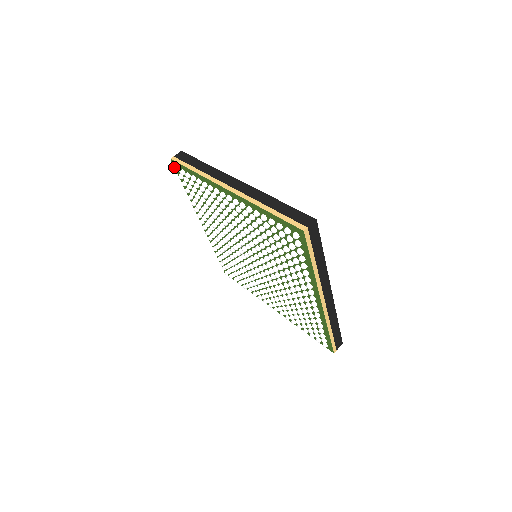
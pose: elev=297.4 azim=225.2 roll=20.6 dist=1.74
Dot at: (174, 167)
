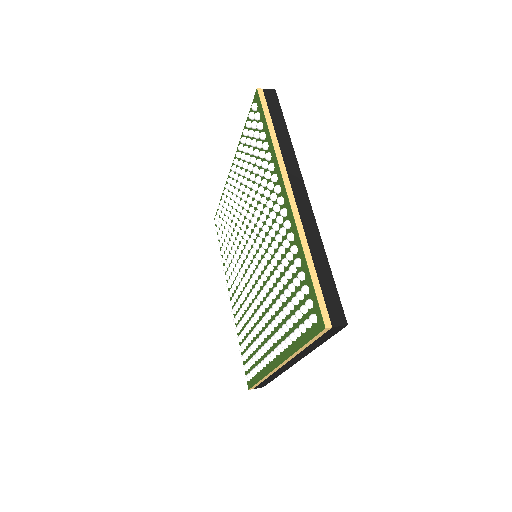
Dot at: occluded
